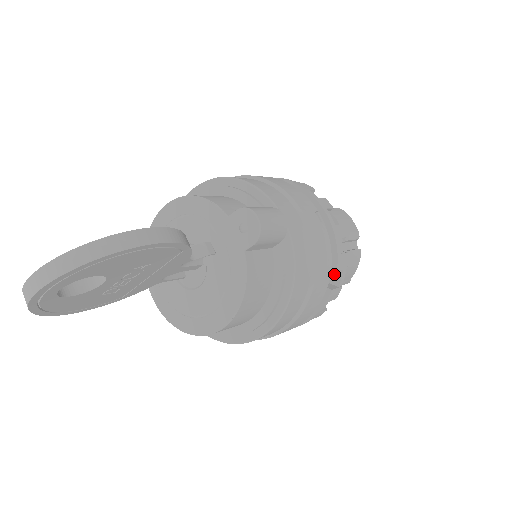
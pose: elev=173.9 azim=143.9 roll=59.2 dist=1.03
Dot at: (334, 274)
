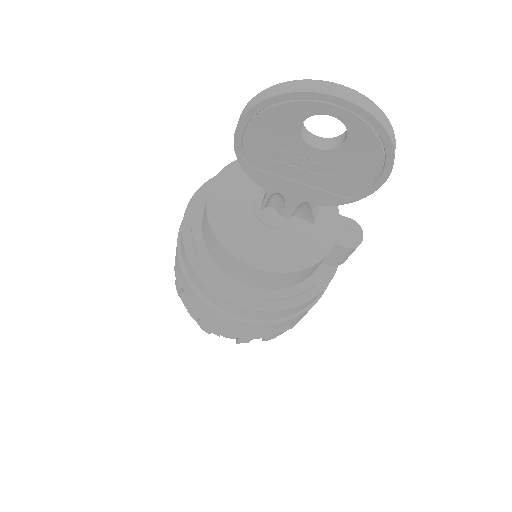
Dot at: occluded
